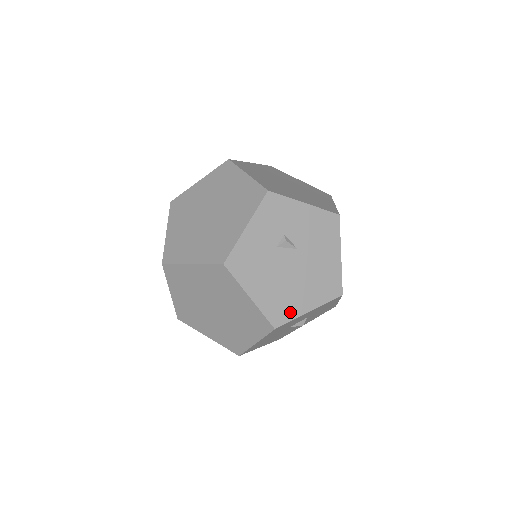
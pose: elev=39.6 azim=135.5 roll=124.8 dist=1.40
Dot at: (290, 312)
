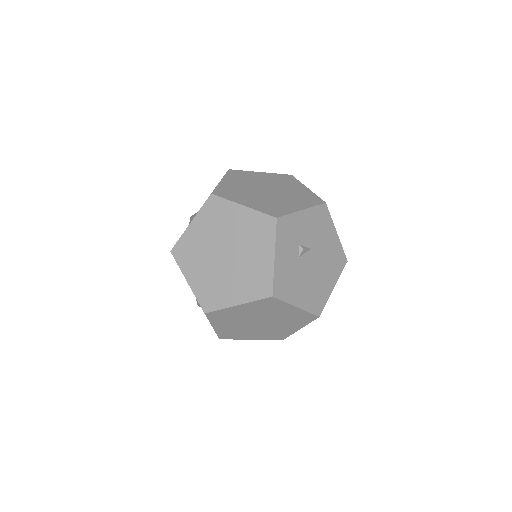
Dot at: (323, 298)
